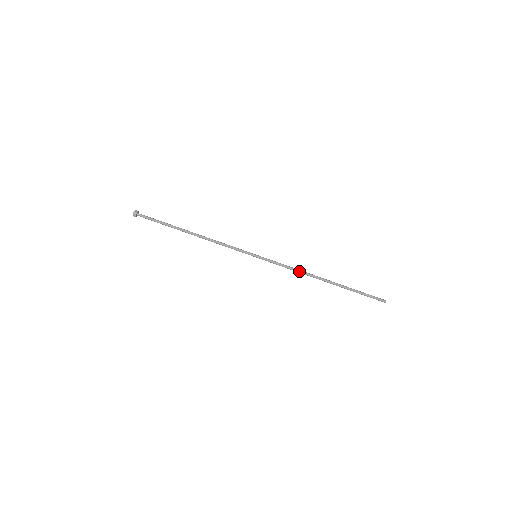
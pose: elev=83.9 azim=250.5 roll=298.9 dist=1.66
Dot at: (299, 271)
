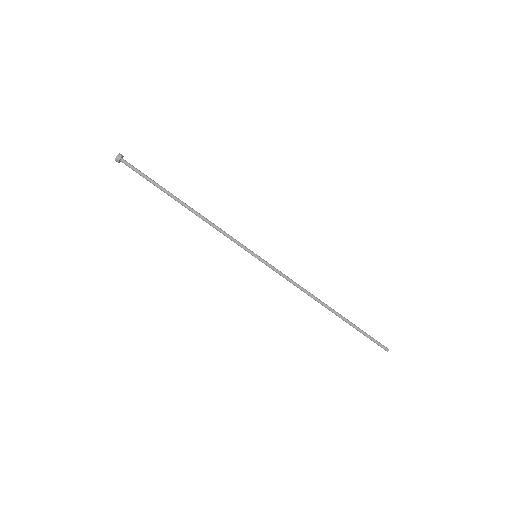
Dot at: (301, 290)
